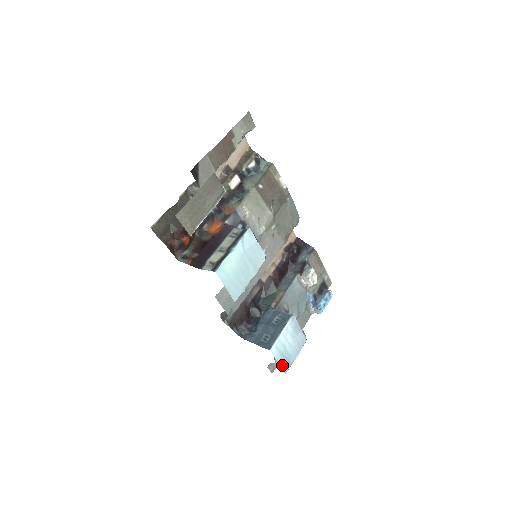
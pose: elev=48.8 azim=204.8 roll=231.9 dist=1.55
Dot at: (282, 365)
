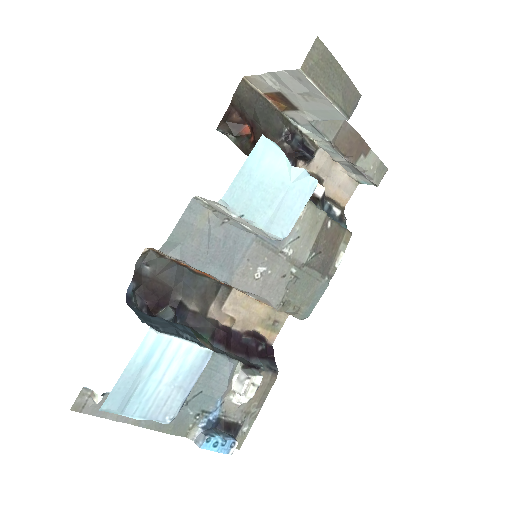
Dot at: (121, 383)
